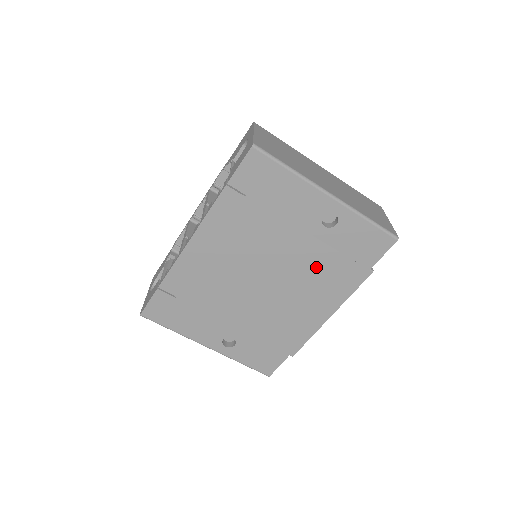
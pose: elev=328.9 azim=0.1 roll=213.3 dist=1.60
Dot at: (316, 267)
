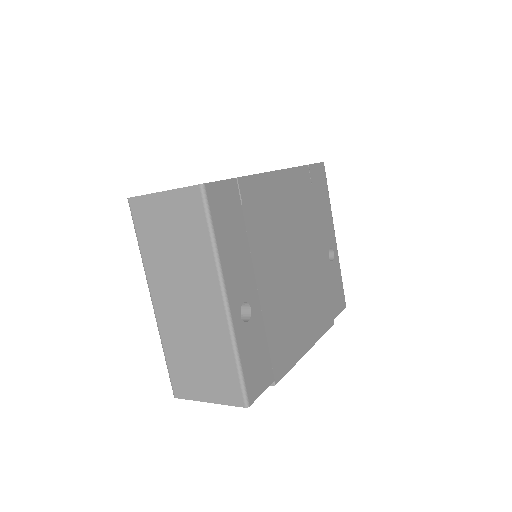
Dot at: (317, 286)
